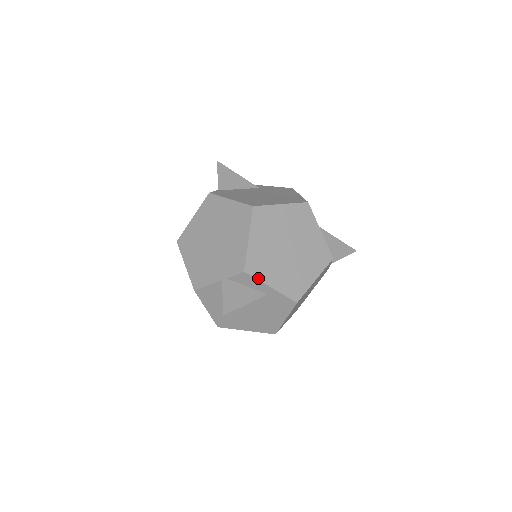
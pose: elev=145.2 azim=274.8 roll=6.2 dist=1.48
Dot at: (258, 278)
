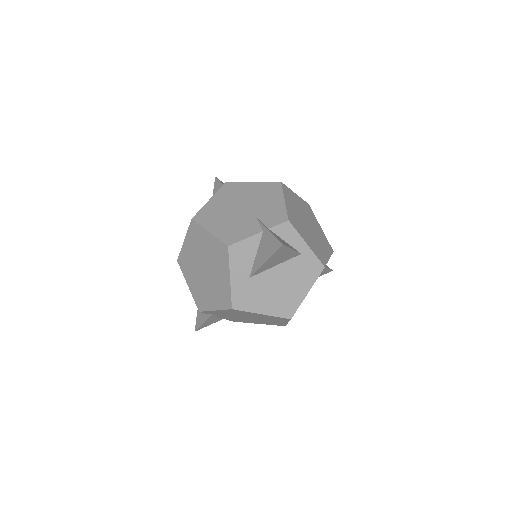
Dot at: (298, 231)
